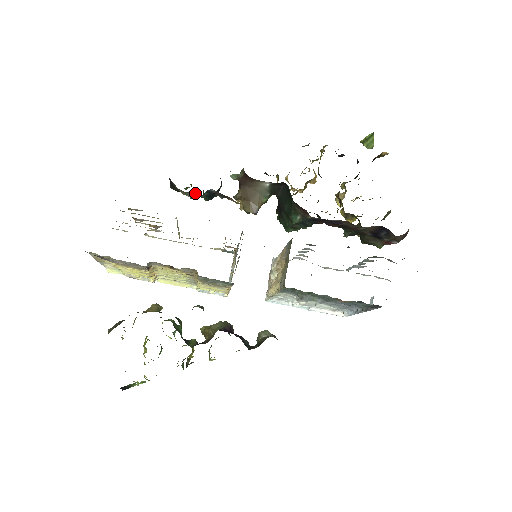
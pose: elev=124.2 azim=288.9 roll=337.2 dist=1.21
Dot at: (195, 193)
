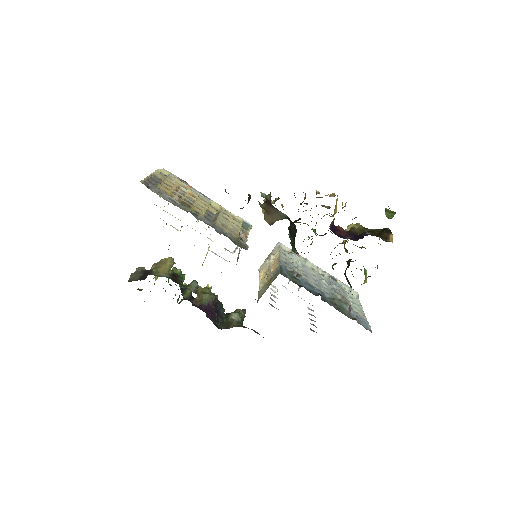
Dot at: occluded
